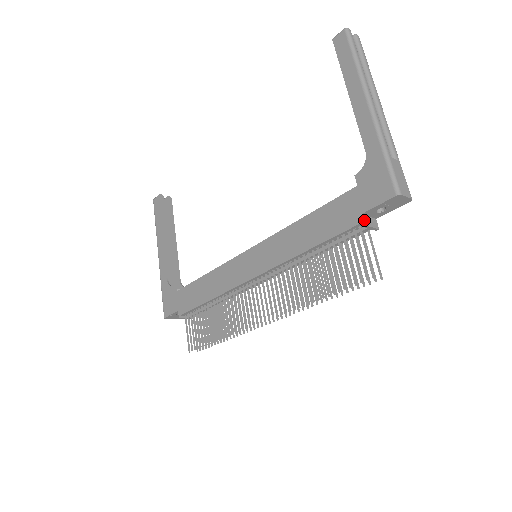
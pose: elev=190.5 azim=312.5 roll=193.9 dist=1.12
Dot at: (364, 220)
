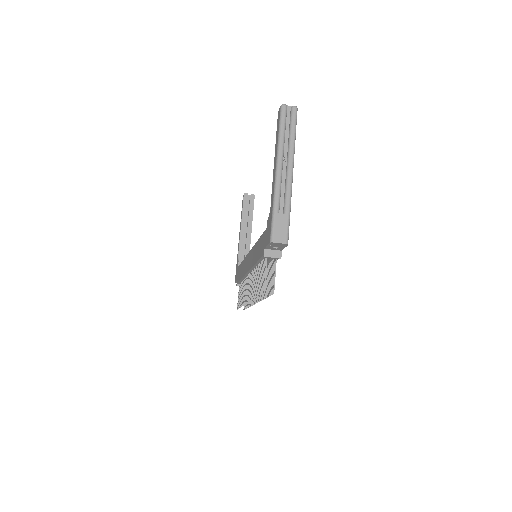
Dot at: (266, 253)
